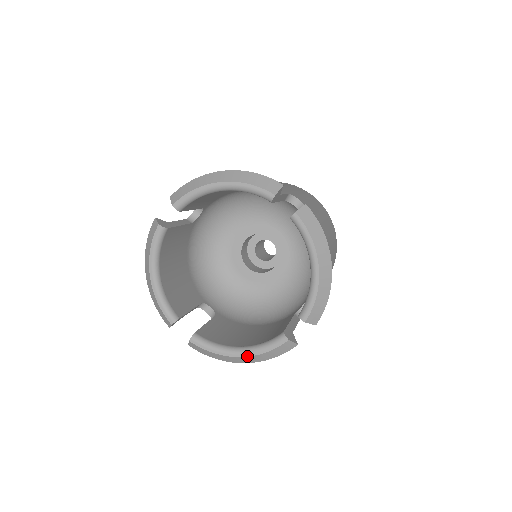
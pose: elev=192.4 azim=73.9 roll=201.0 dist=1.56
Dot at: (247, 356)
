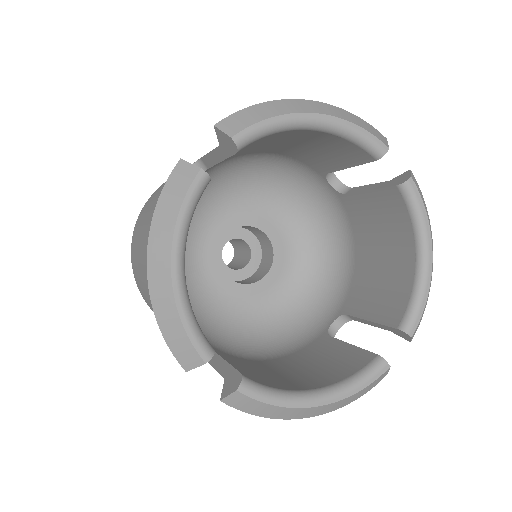
Dot at: (332, 402)
